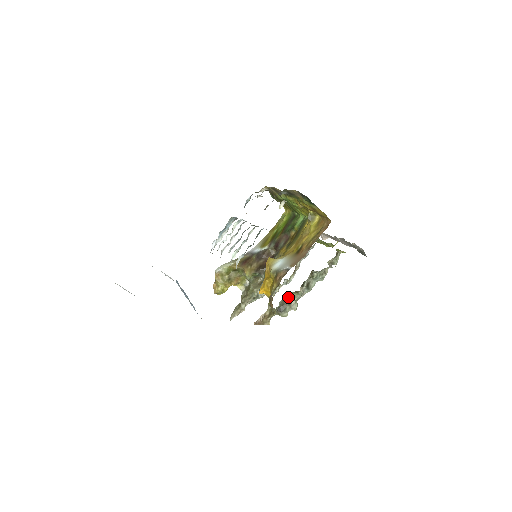
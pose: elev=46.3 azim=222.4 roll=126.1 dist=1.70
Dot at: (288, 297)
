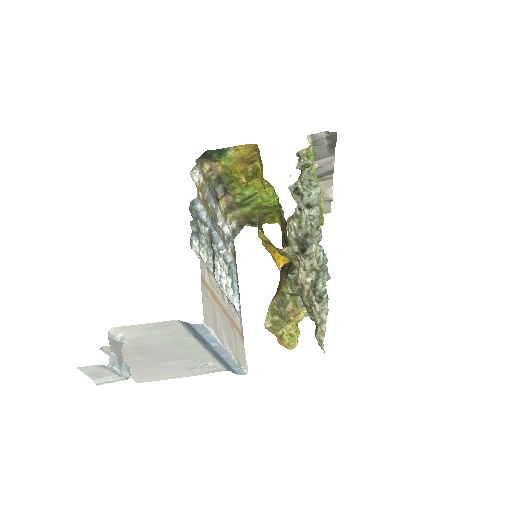
Dot at: (297, 232)
